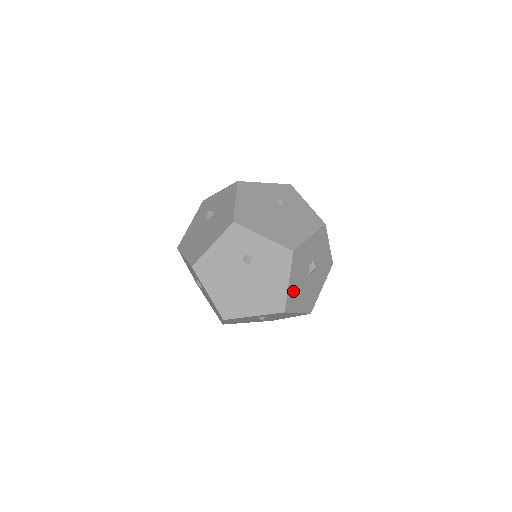
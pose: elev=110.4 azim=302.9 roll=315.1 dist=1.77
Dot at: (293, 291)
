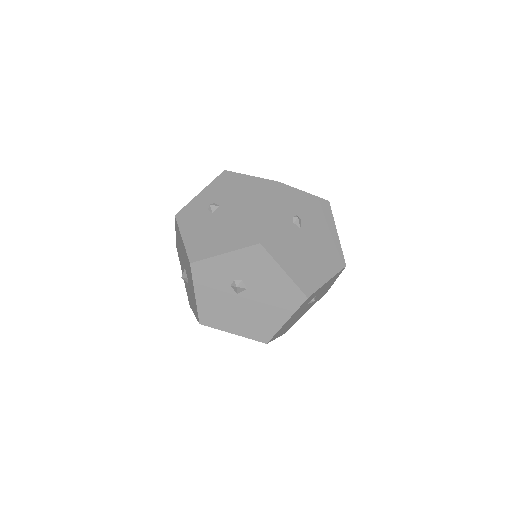
Dot at: occluded
